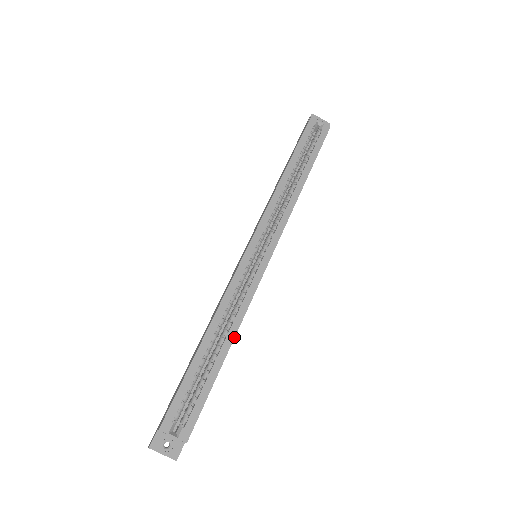
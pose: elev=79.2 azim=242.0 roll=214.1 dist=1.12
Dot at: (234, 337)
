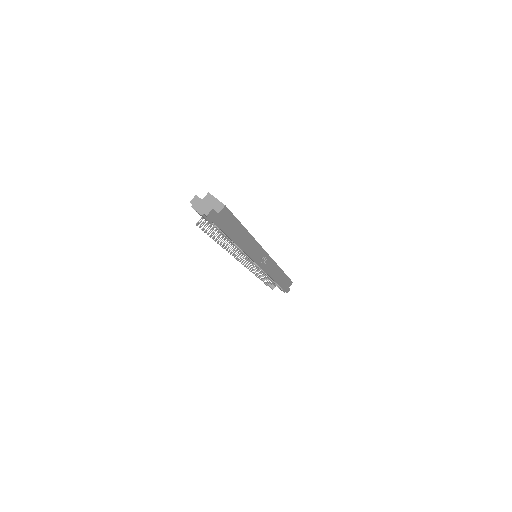
Dot at: occluded
